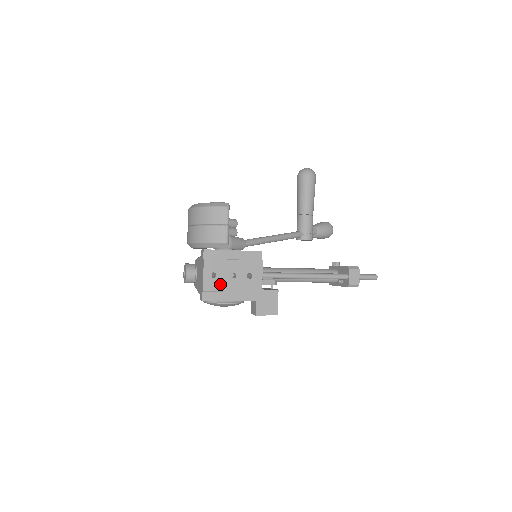
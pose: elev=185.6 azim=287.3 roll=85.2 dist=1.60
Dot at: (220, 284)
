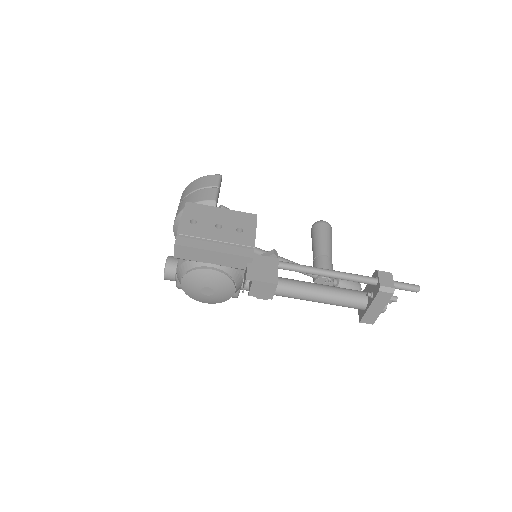
Dot at: (200, 231)
